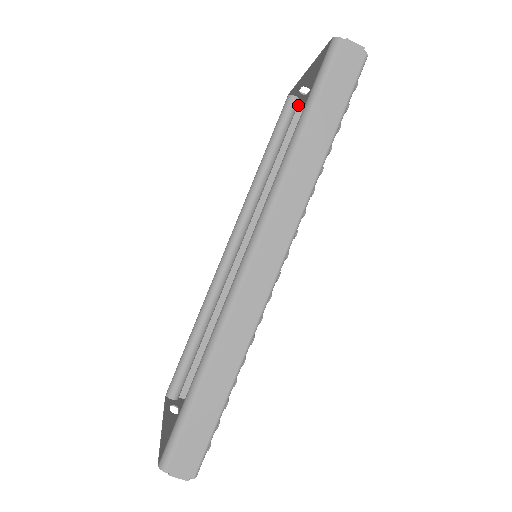
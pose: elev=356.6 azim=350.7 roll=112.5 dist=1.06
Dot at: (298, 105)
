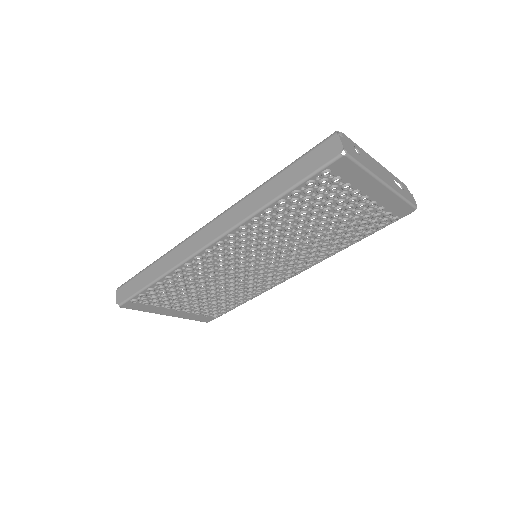
Dot at: occluded
